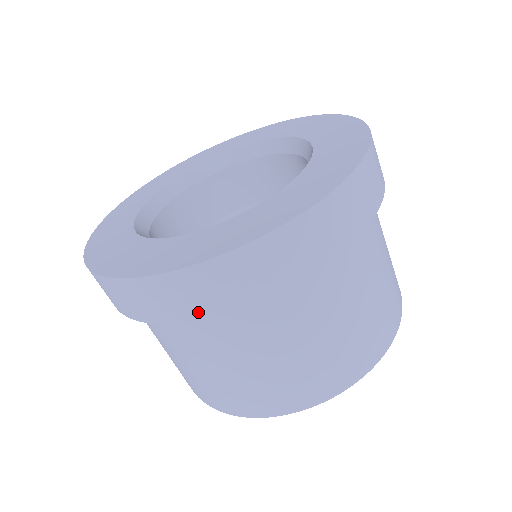
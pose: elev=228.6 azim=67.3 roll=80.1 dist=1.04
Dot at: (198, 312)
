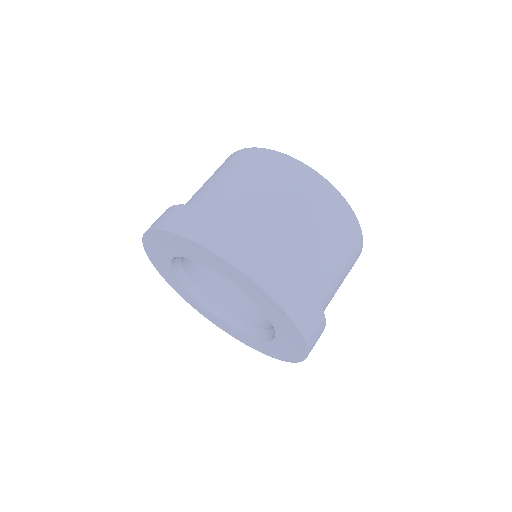
Dot at: occluded
